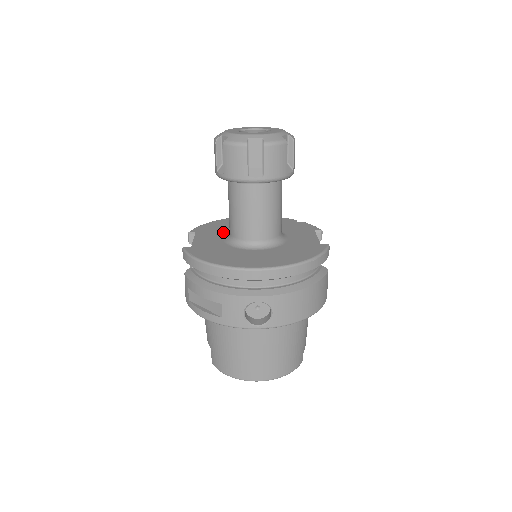
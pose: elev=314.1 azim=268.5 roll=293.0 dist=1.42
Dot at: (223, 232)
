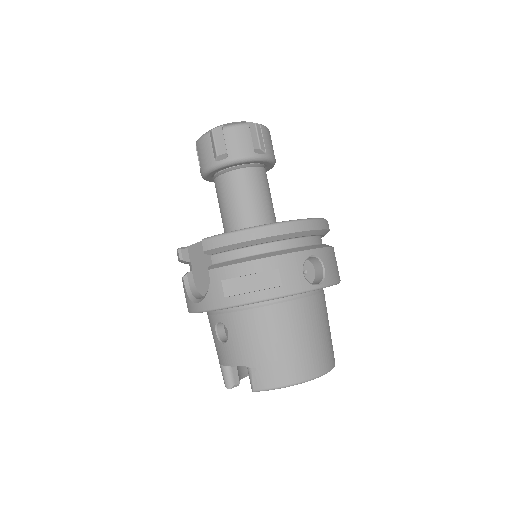
Dot at: occluded
